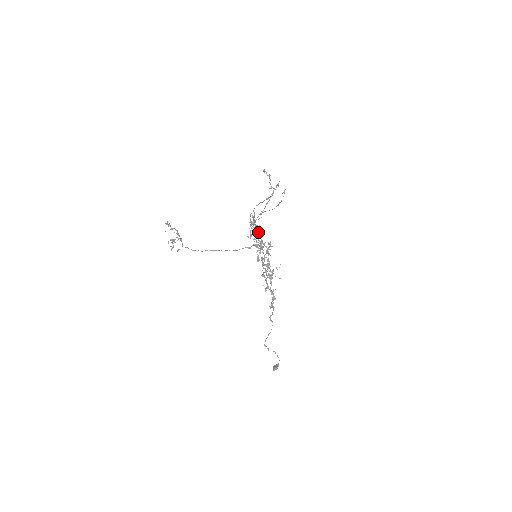
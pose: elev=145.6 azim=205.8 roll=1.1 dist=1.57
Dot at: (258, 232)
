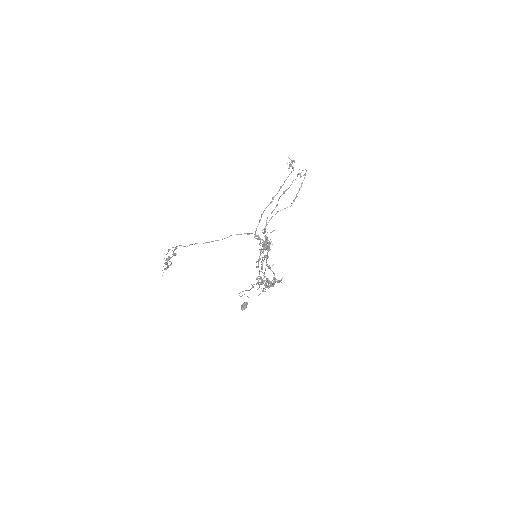
Dot at: occluded
